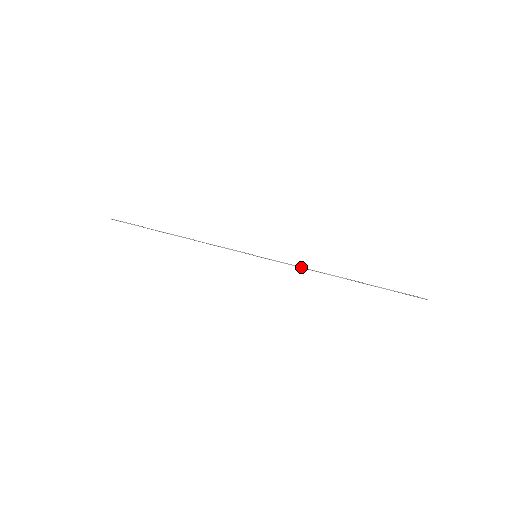
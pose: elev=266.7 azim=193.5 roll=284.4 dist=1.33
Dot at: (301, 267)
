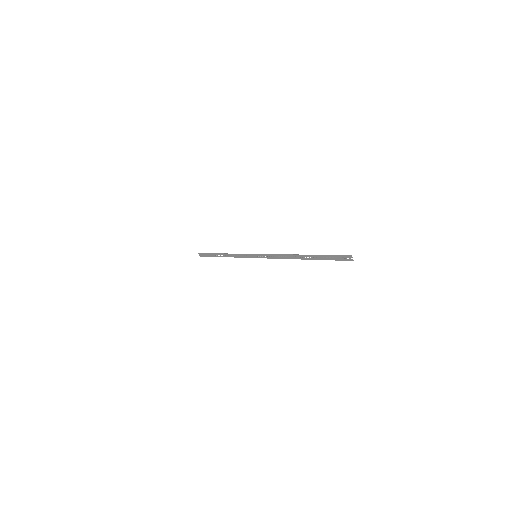
Dot at: (278, 256)
